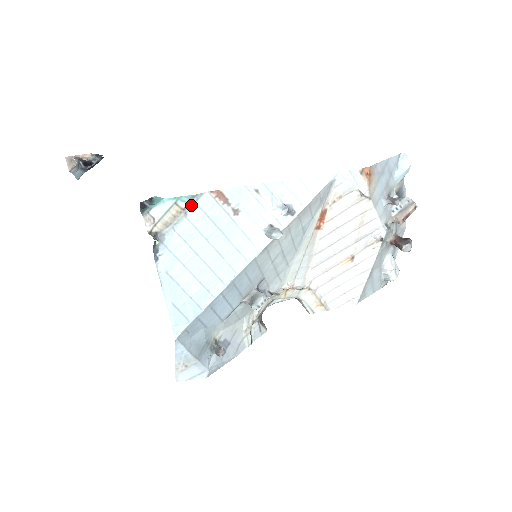
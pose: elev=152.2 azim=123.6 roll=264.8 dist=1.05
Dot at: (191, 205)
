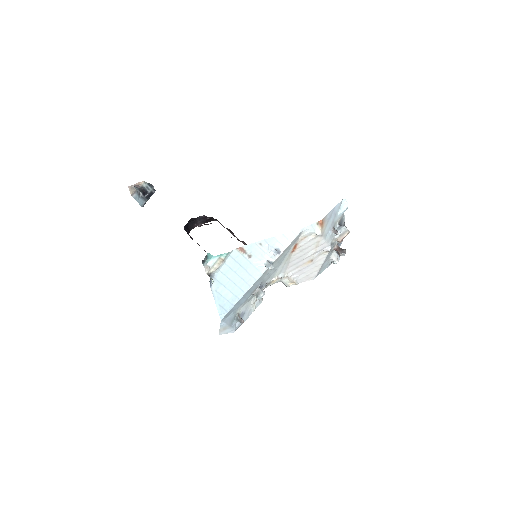
Dot at: (227, 257)
